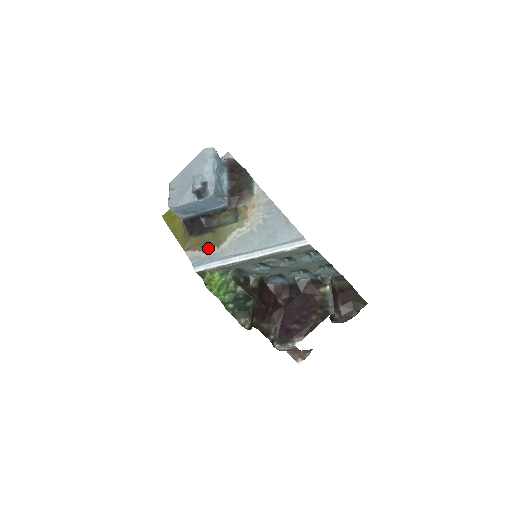
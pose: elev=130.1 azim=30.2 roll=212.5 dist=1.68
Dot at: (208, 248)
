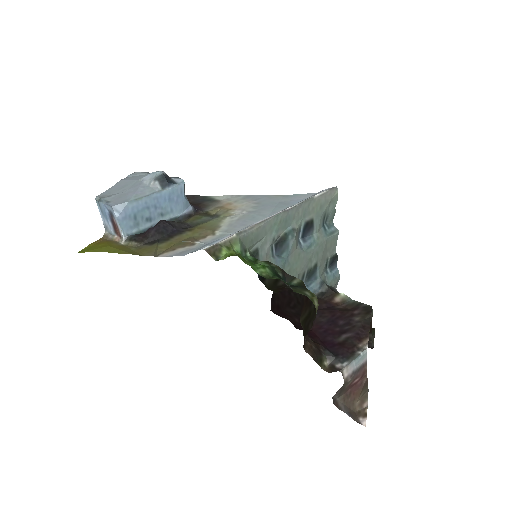
Dot at: (197, 240)
